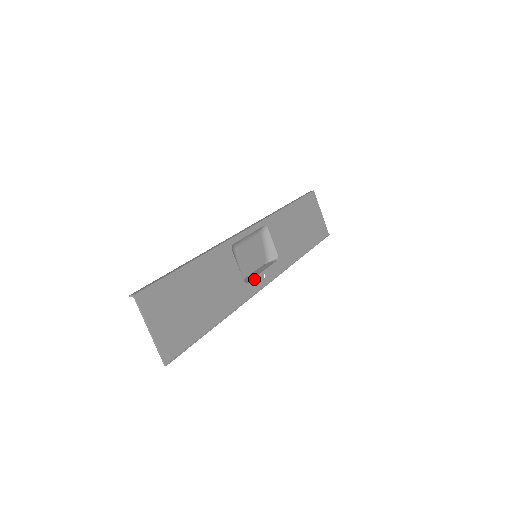
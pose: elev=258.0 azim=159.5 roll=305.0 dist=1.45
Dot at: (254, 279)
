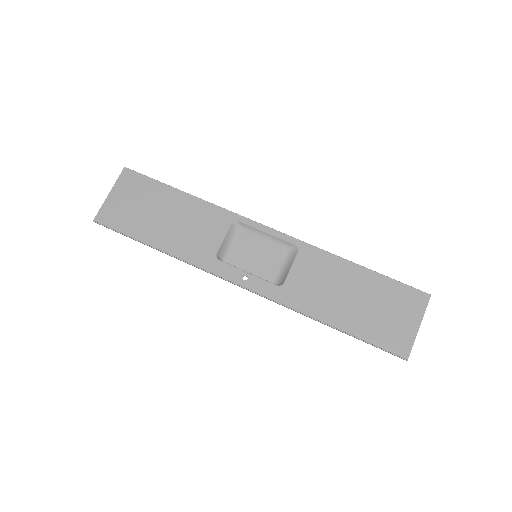
Dot at: (229, 265)
